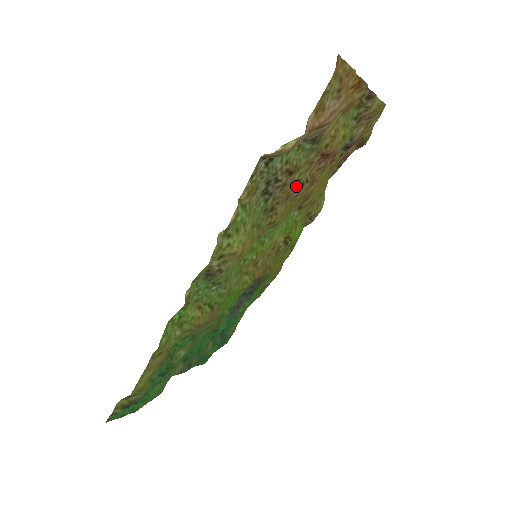
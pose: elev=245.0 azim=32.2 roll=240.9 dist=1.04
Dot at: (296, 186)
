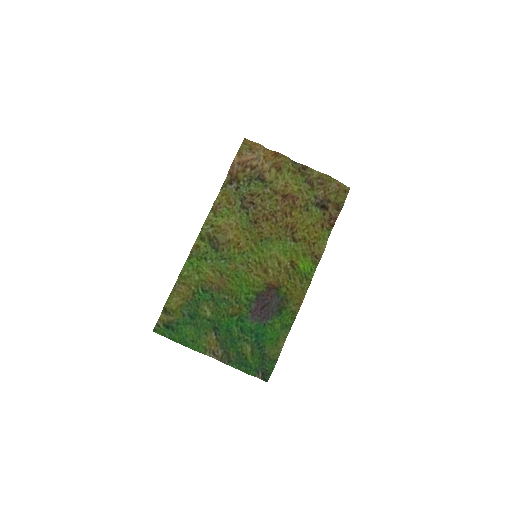
Dot at: (270, 212)
